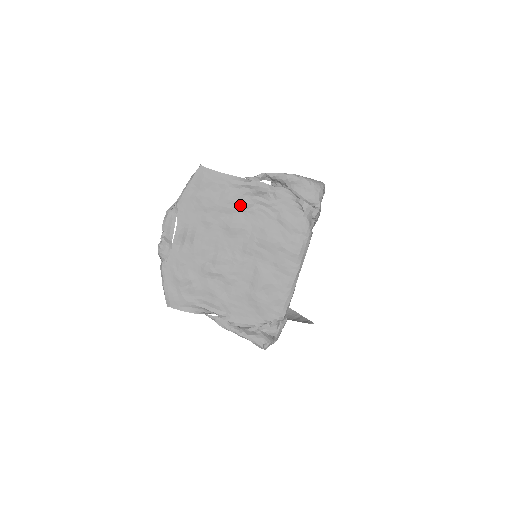
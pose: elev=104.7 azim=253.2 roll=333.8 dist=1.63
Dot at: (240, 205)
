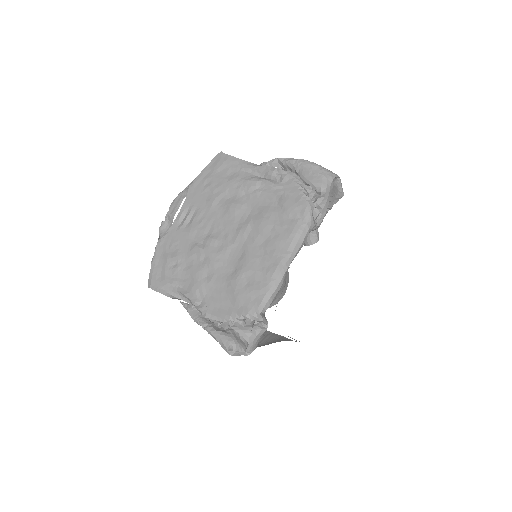
Dot at: (245, 187)
